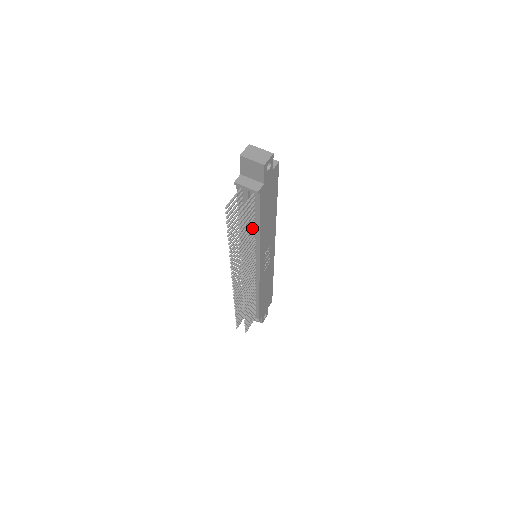
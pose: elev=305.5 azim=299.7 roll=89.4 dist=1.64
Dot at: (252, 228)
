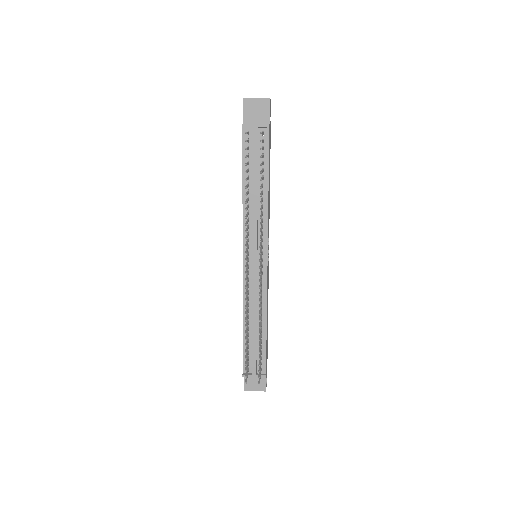
Dot at: (262, 184)
